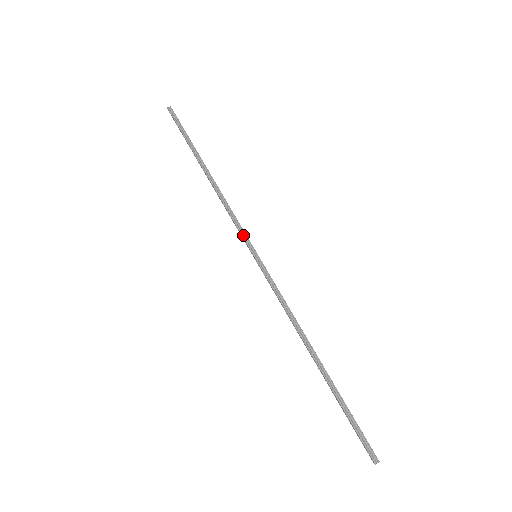
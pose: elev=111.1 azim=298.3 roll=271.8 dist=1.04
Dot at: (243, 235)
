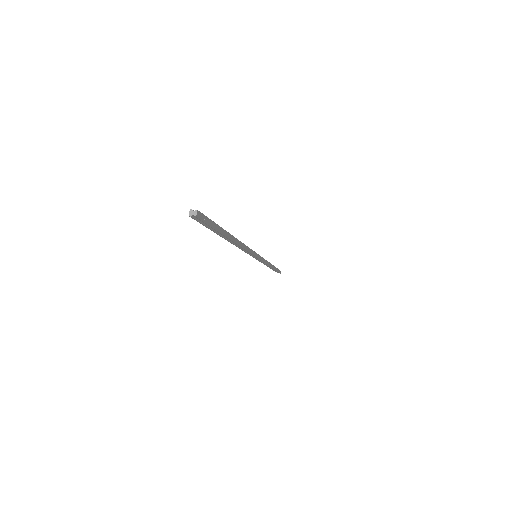
Dot at: occluded
